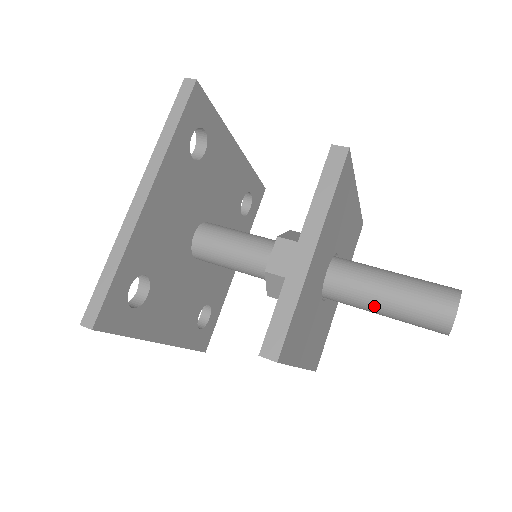
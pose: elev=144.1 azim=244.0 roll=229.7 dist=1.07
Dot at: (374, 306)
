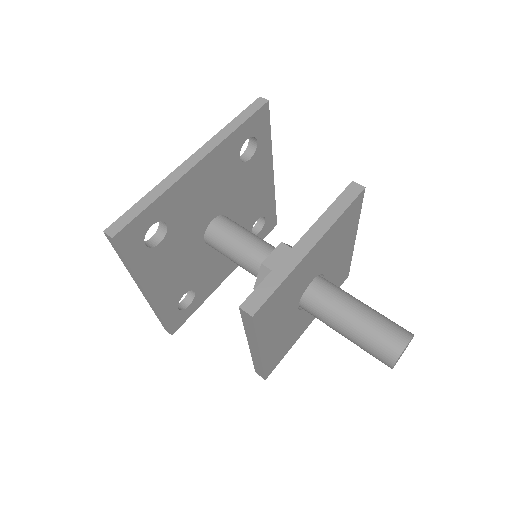
Dot at: (340, 323)
